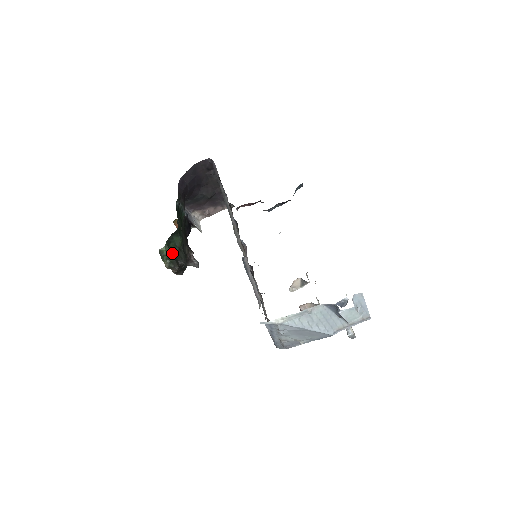
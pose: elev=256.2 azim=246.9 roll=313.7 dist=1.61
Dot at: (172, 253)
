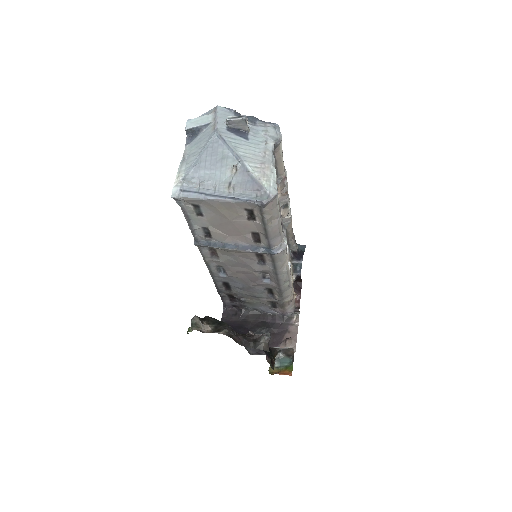
Dot at: occluded
